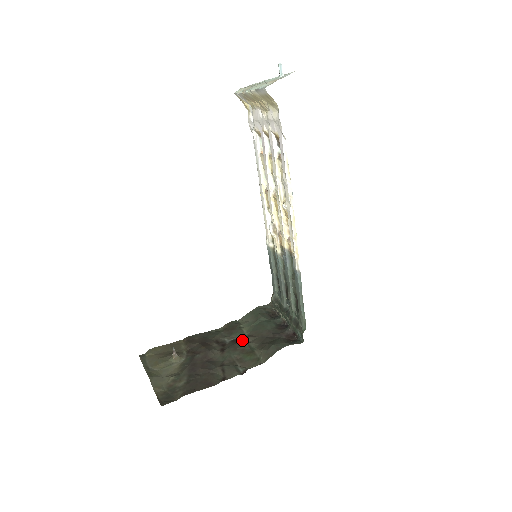
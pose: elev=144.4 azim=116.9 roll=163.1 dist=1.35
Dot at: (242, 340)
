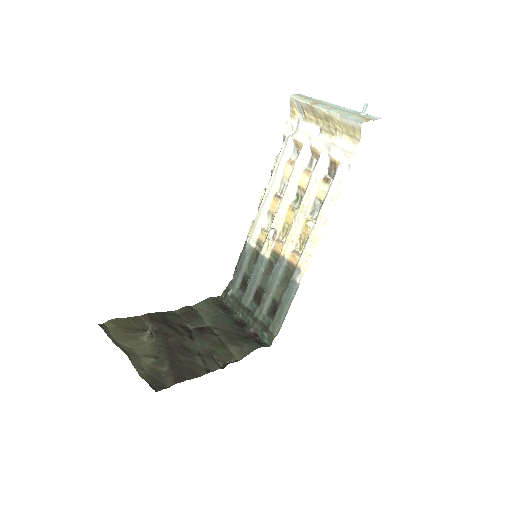
Dot at: (208, 330)
